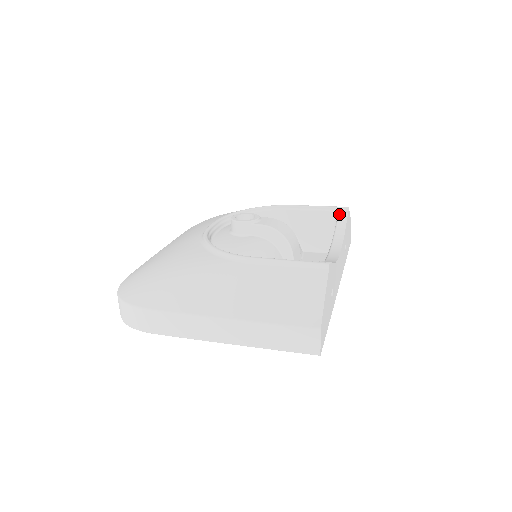
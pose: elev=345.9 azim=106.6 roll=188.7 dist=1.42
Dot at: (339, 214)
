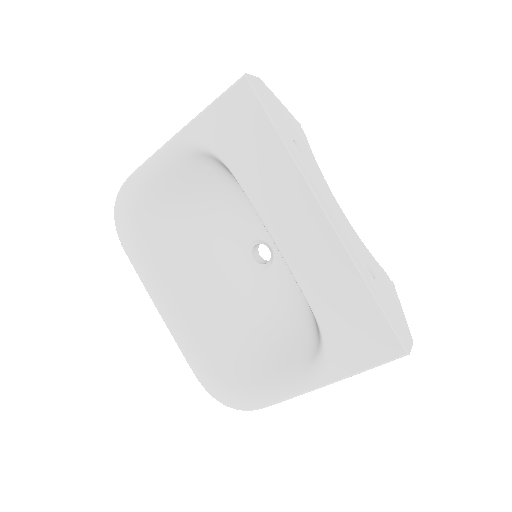
Dot at: occluded
